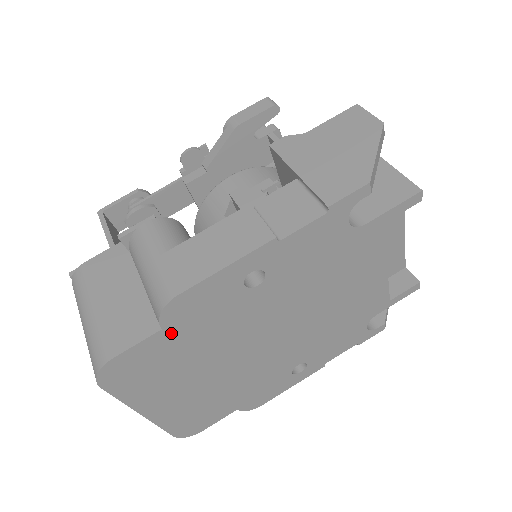
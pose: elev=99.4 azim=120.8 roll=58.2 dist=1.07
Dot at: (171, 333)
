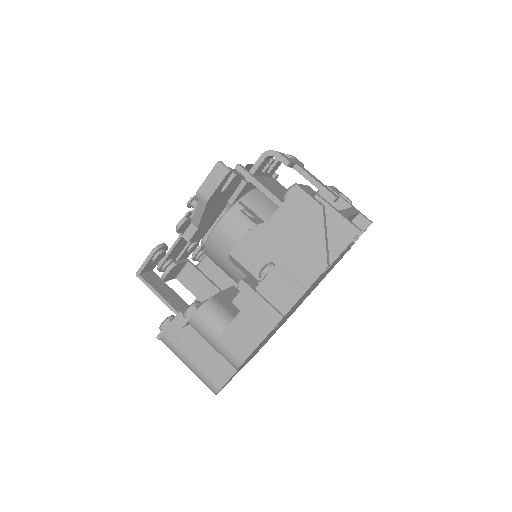
Dot at: occluded
